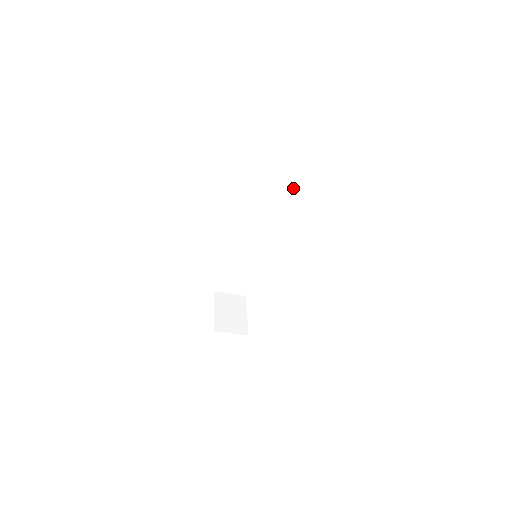
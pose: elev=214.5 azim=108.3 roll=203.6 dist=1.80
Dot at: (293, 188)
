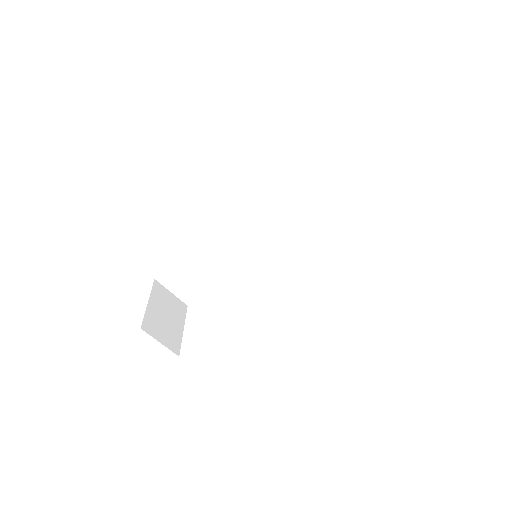
Dot at: (343, 199)
